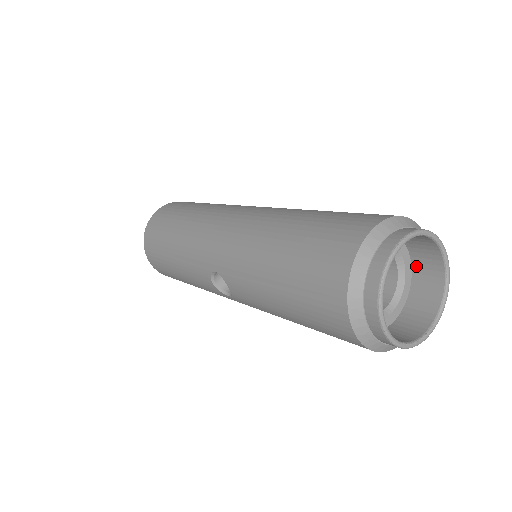
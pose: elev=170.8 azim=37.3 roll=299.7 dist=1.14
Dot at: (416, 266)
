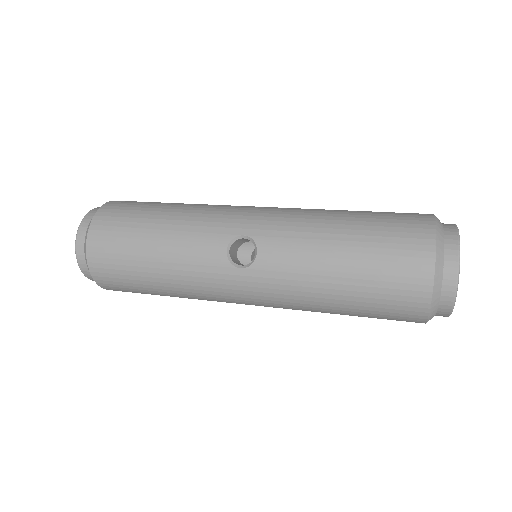
Dot at: occluded
